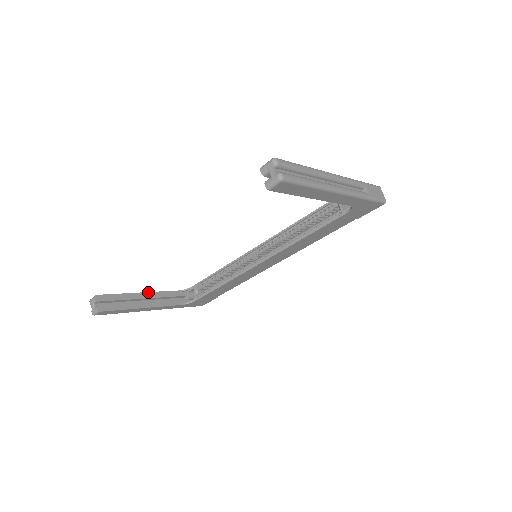
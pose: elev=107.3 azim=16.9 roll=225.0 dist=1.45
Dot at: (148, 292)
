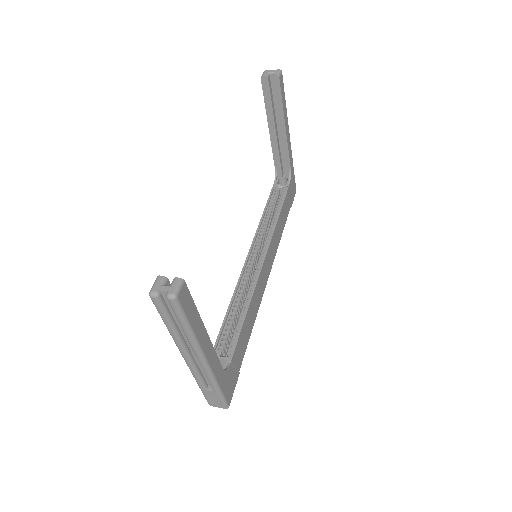
Dot at: occluded
